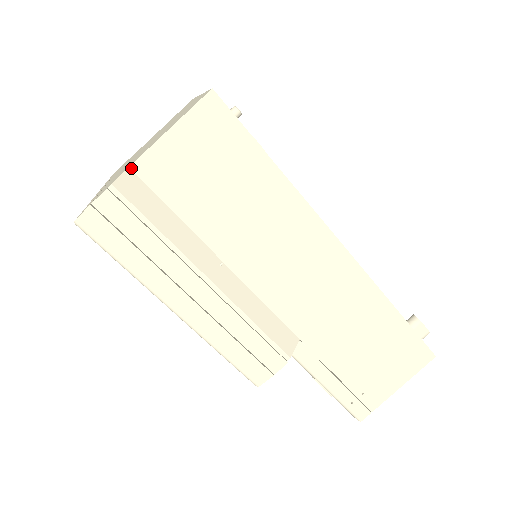
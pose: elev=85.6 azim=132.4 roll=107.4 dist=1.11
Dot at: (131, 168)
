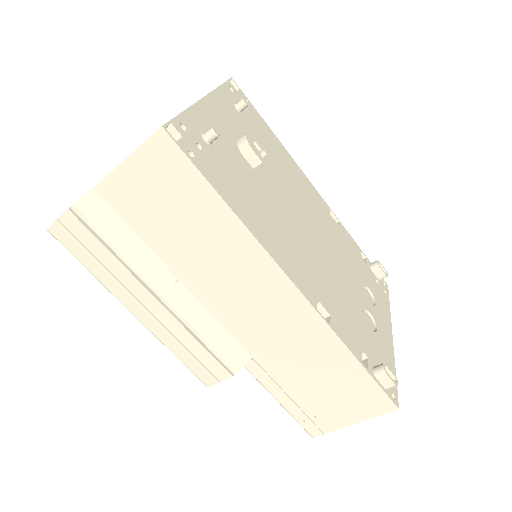
Dot at: (95, 189)
